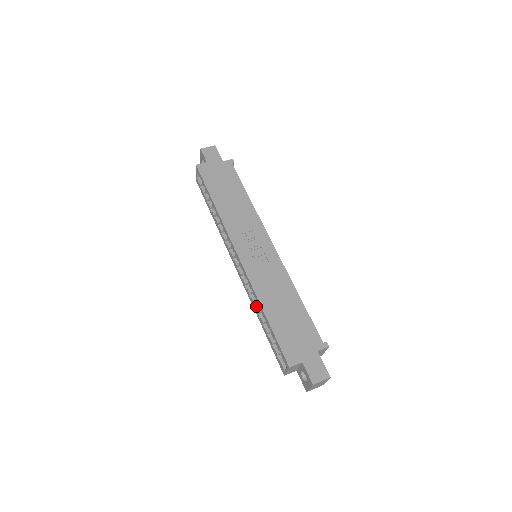
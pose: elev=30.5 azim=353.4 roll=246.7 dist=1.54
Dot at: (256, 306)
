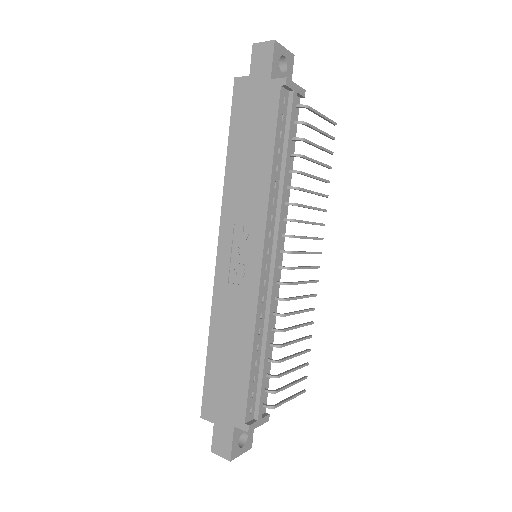
Dot at: occluded
